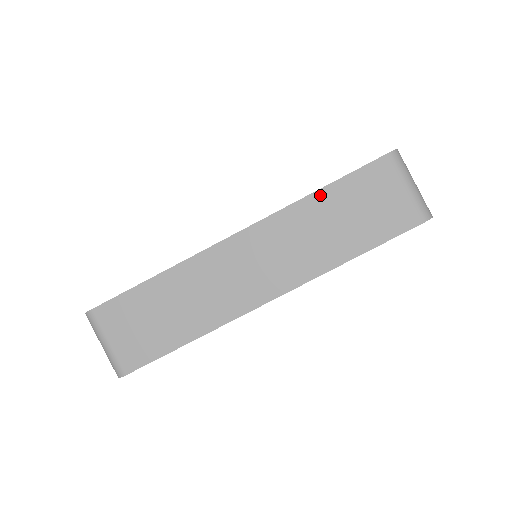
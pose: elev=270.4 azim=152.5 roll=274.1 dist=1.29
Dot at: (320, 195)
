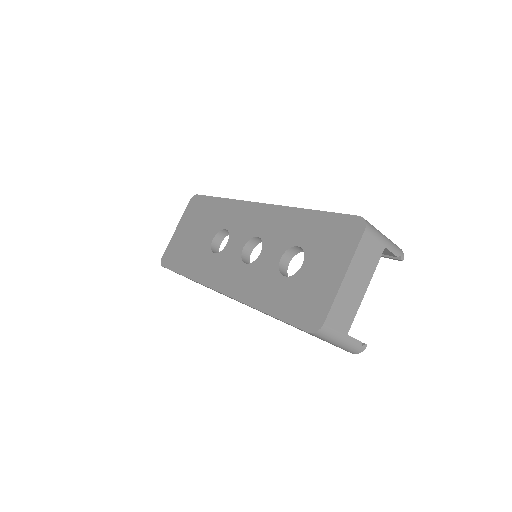
Dot at: occluded
